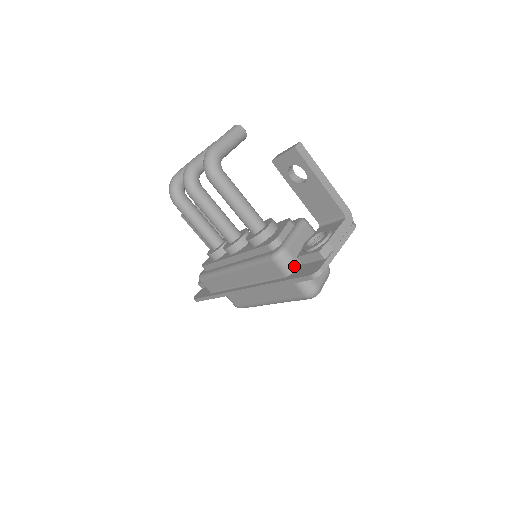
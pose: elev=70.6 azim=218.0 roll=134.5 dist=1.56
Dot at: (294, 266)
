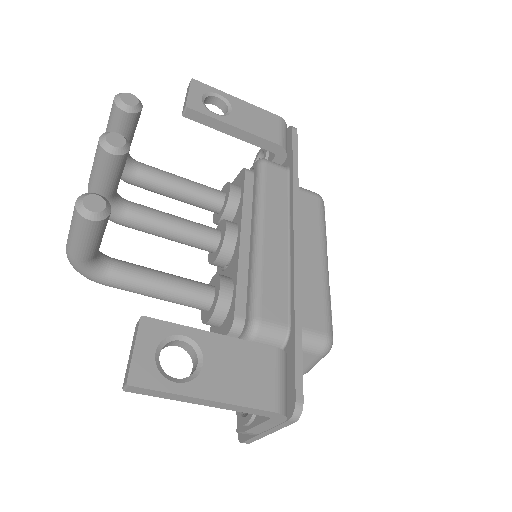
Dot at: occluded
